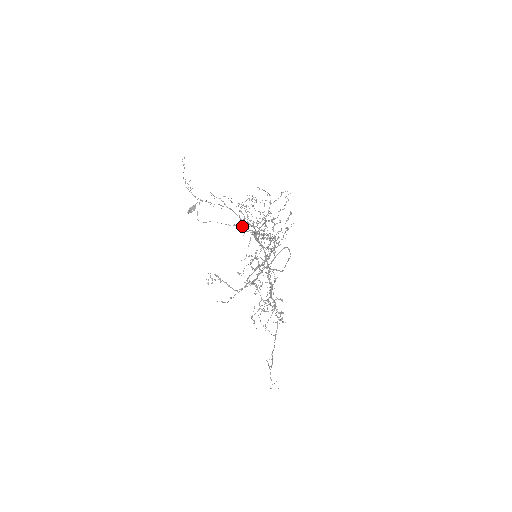
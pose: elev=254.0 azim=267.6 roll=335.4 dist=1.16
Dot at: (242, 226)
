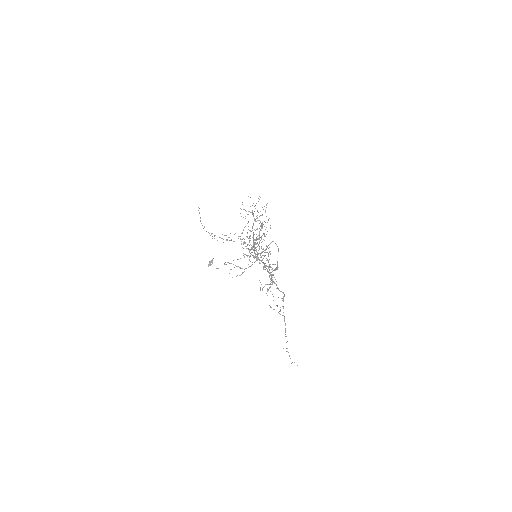
Dot at: (246, 255)
